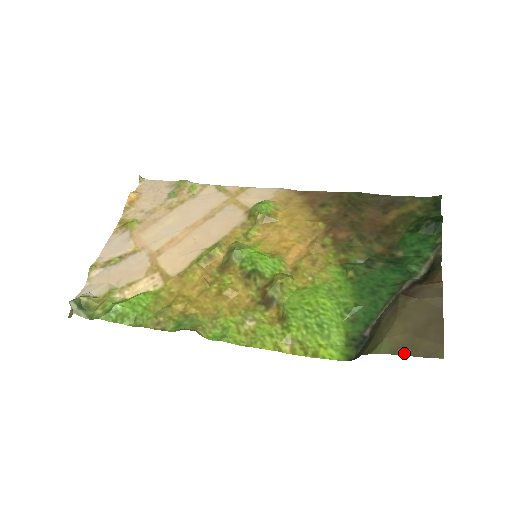
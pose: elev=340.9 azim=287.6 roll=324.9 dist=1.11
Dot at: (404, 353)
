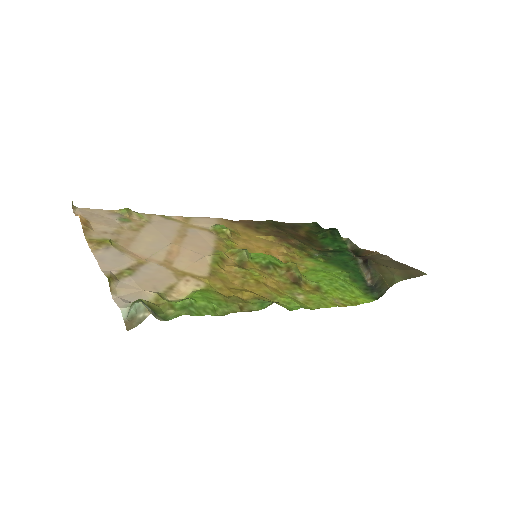
Dot at: (410, 277)
